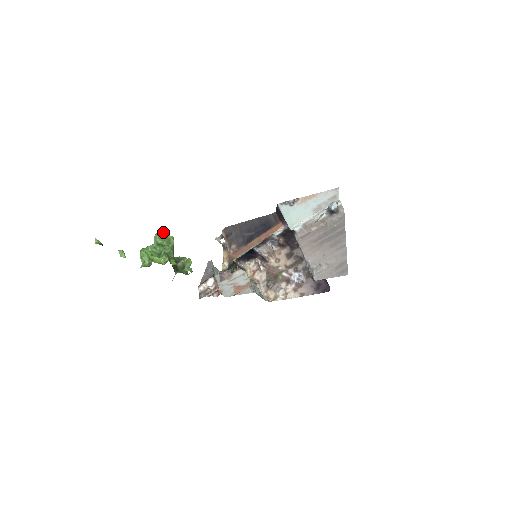
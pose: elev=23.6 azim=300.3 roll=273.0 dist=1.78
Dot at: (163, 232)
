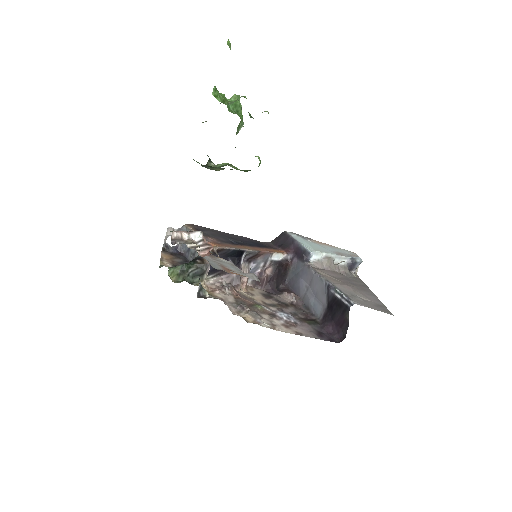
Dot at: occluded
